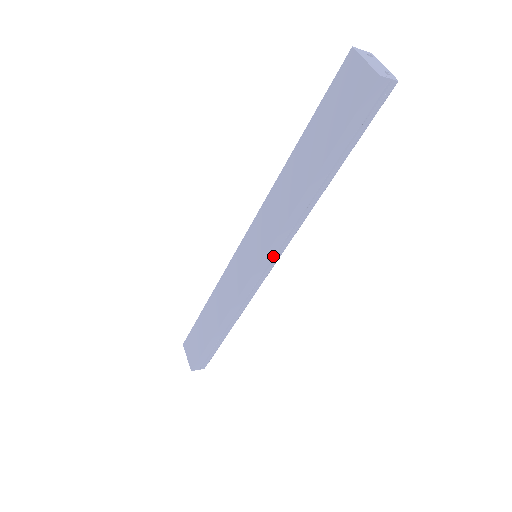
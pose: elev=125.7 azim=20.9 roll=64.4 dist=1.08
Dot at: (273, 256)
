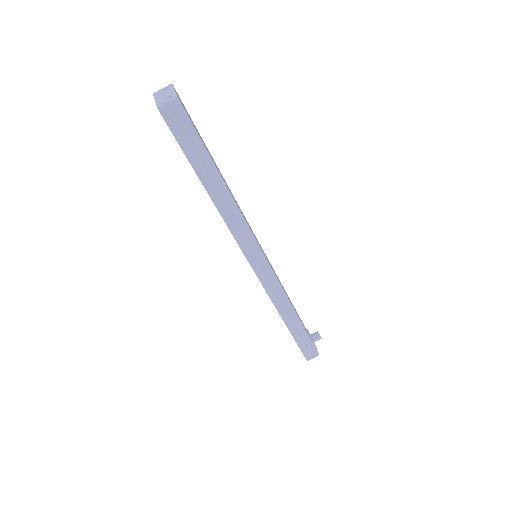
Dot at: (253, 252)
